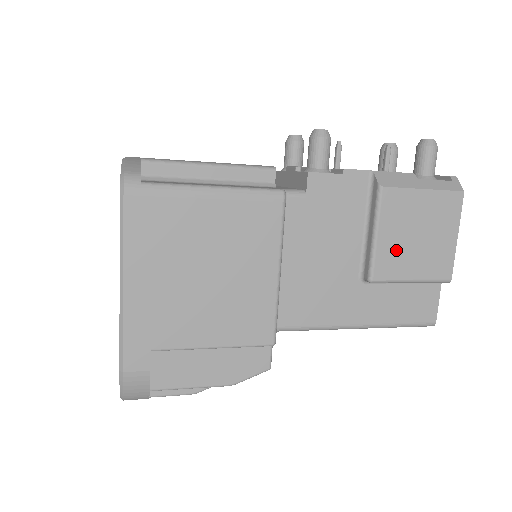
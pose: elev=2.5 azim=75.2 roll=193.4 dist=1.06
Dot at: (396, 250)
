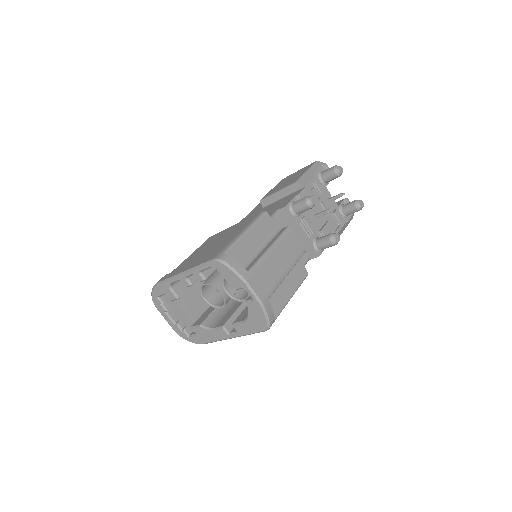
Dot at: occluded
